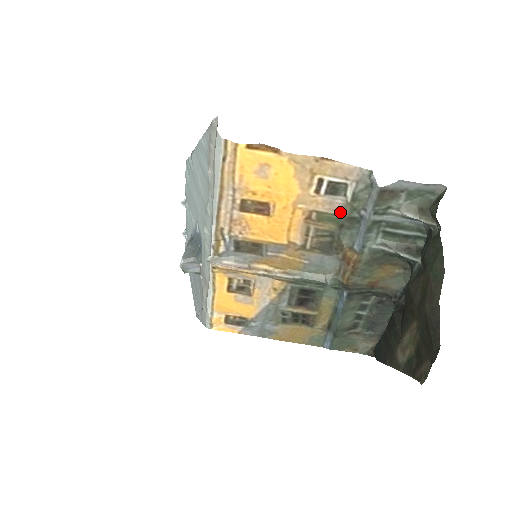
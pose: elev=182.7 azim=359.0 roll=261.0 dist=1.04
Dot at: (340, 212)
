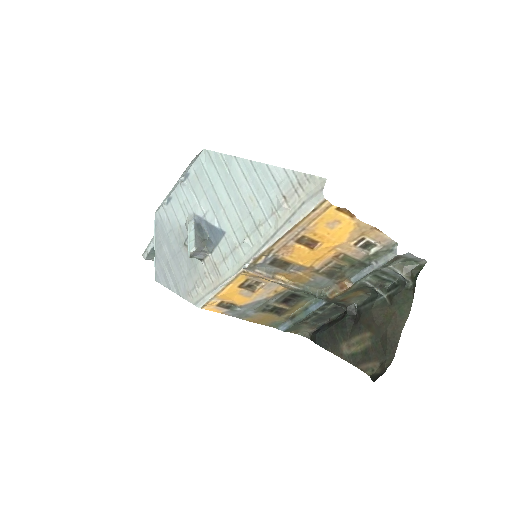
Dot at: (359, 258)
